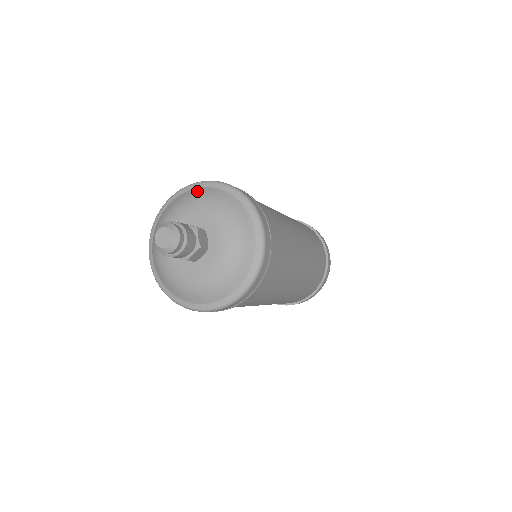
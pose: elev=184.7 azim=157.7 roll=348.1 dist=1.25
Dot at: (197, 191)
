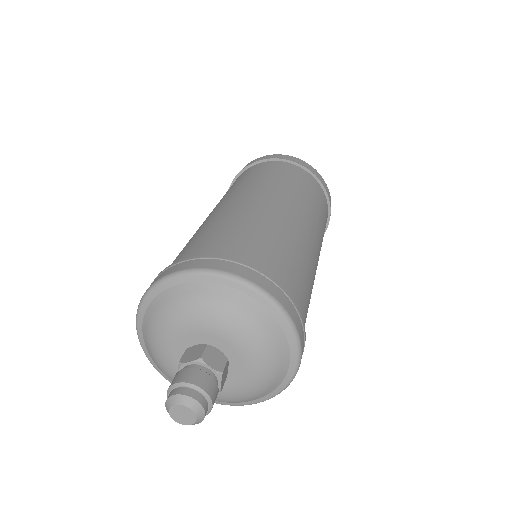
Dot at: (227, 296)
